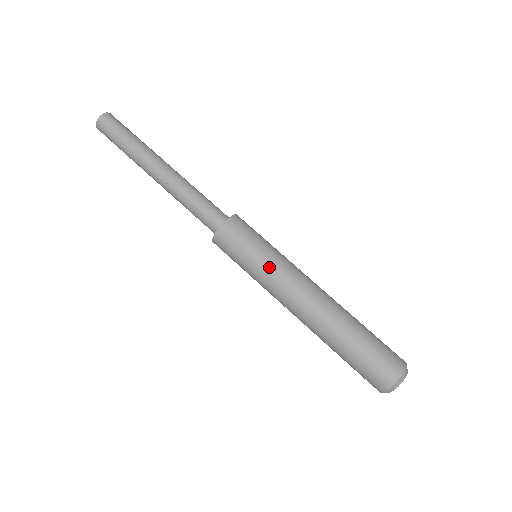
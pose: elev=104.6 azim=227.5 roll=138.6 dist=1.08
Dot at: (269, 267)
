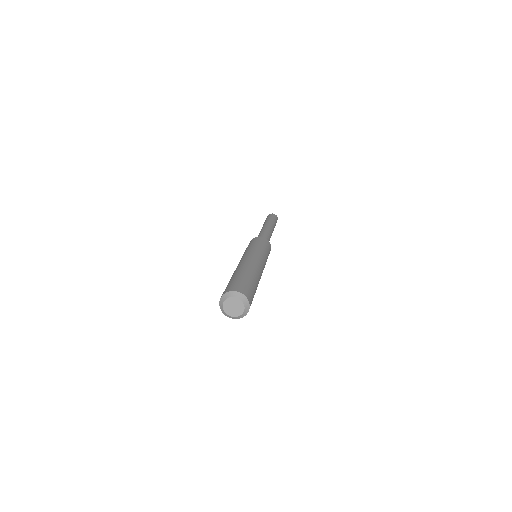
Dot at: (260, 250)
